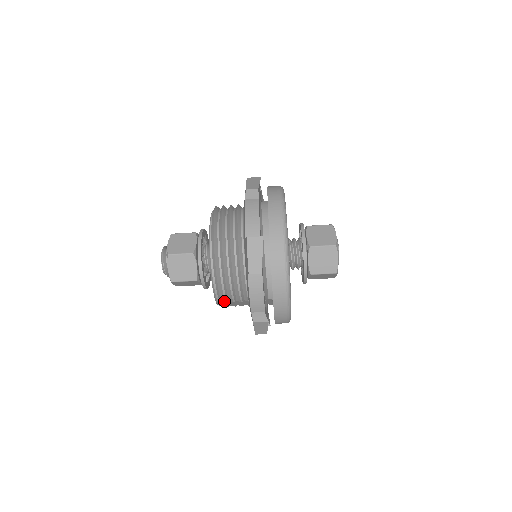
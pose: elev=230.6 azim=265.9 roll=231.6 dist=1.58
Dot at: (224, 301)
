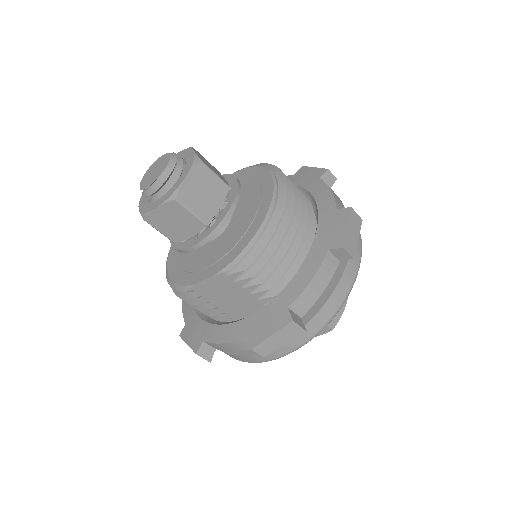
Dot at: (238, 275)
